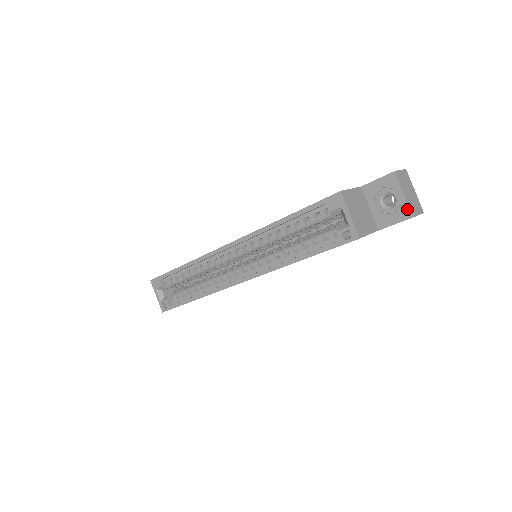
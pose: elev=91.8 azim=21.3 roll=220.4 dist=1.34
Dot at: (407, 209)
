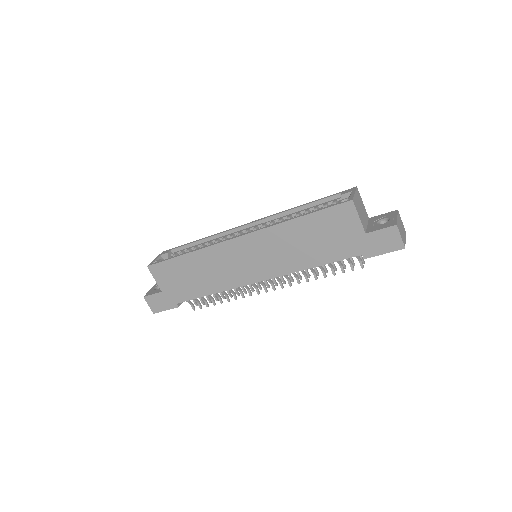
Dot at: (395, 222)
